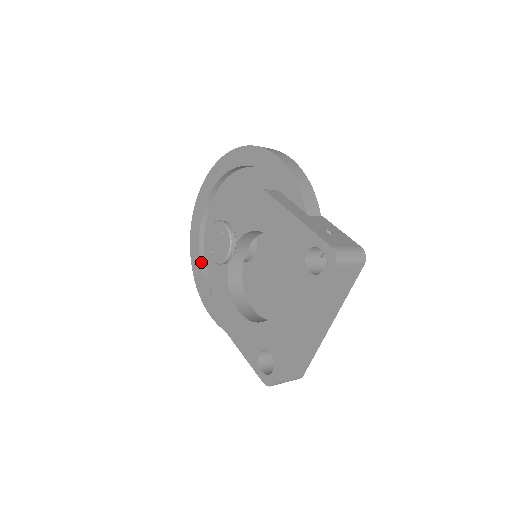
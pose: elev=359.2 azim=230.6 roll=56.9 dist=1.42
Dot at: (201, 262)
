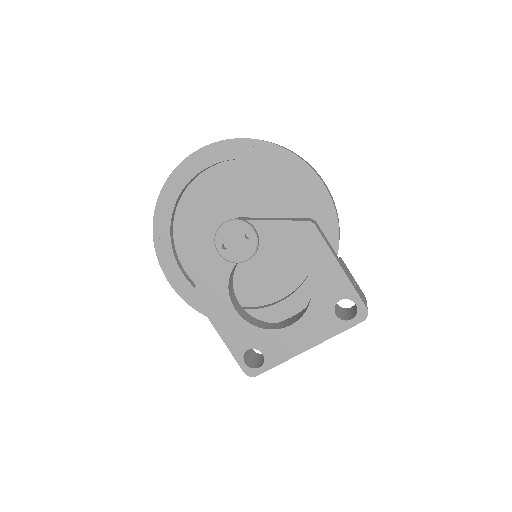
Dot at: (171, 224)
